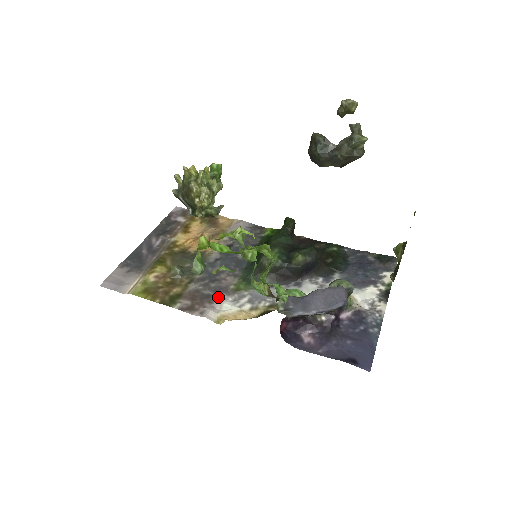
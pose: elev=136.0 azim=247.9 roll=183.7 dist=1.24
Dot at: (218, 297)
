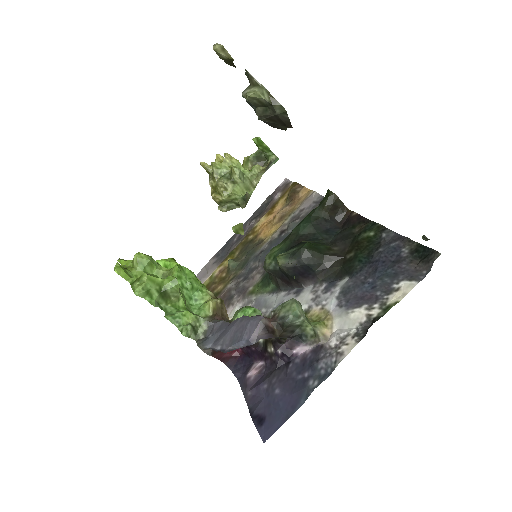
Dot at: (236, 300)
